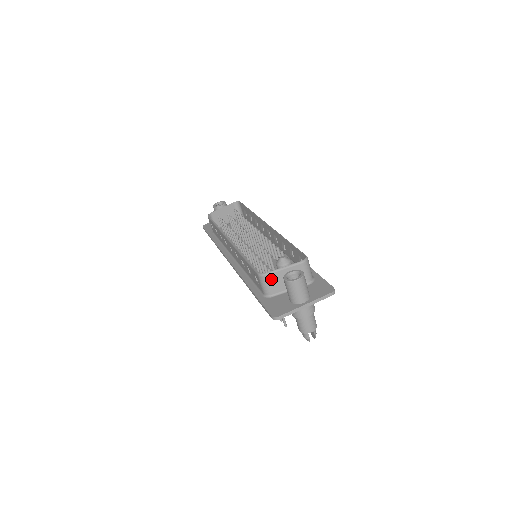
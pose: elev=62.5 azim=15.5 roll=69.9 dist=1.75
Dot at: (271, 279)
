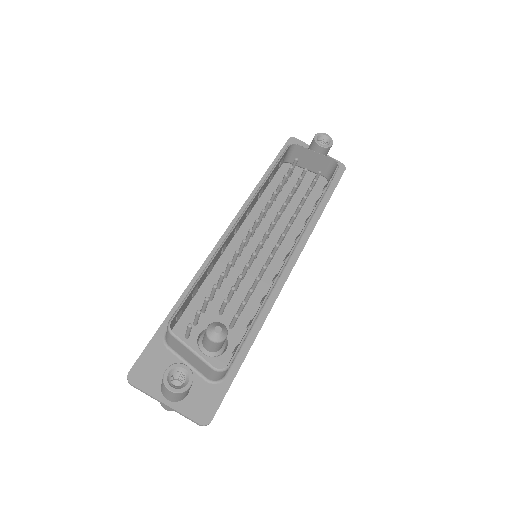
Dot at: (174, 341)
